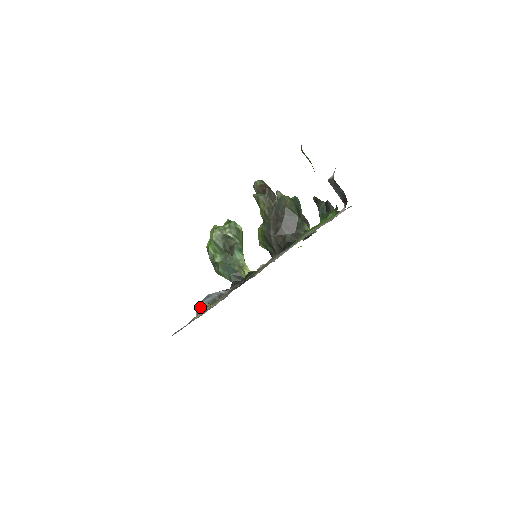
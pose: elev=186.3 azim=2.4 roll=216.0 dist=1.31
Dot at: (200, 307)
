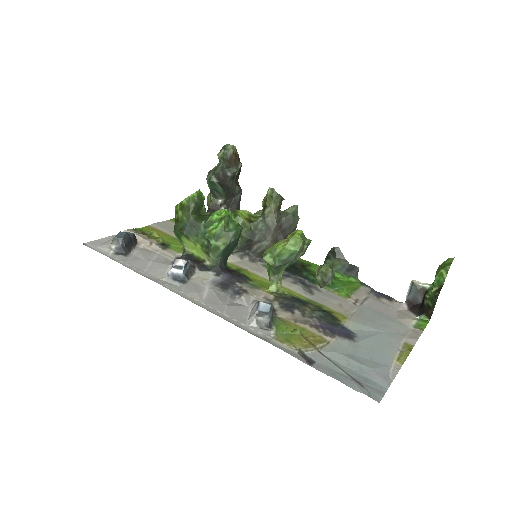
Dot at: (269, 319)
